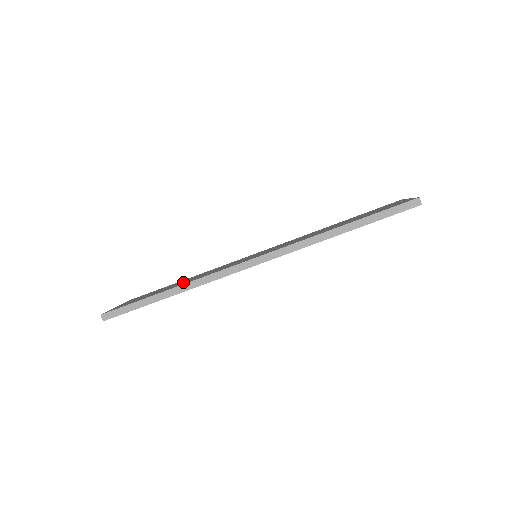
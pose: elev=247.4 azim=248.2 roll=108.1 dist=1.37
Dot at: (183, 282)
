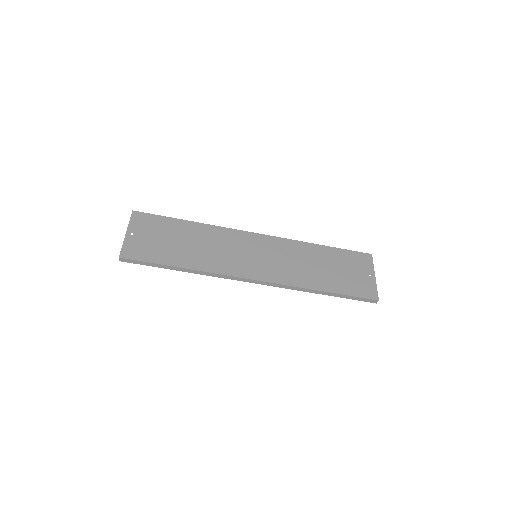
Dot at: (193, 250)
